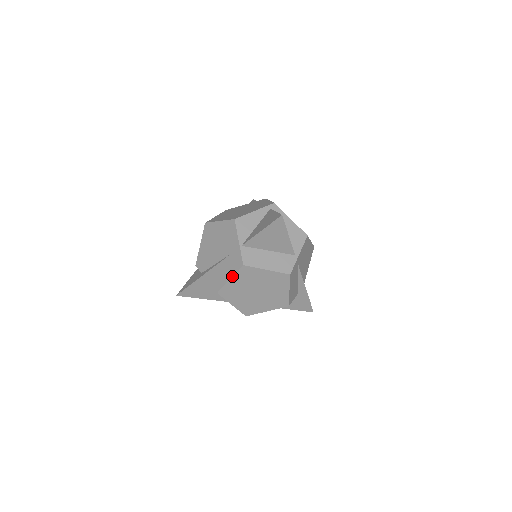
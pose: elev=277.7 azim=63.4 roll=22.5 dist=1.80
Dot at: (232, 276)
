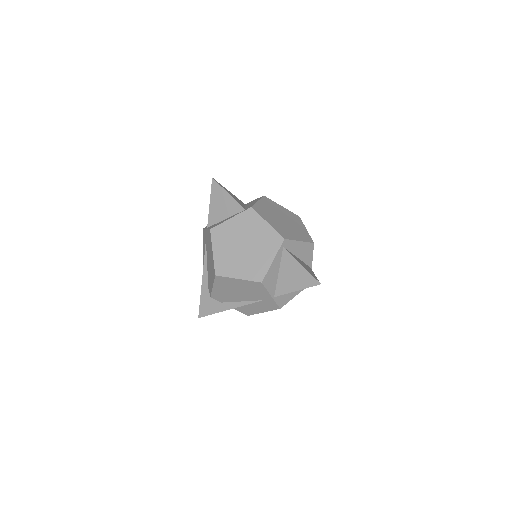
Dot at: occluded
